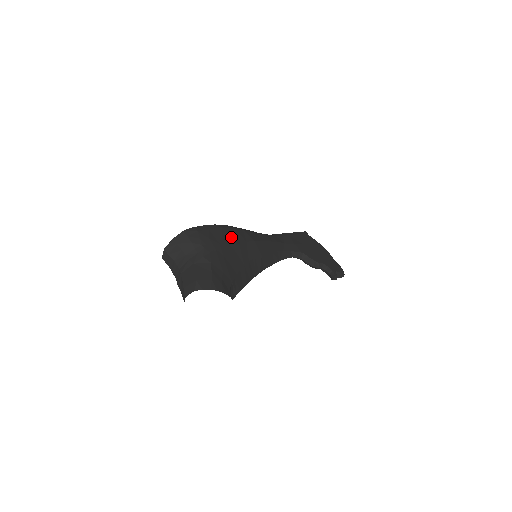
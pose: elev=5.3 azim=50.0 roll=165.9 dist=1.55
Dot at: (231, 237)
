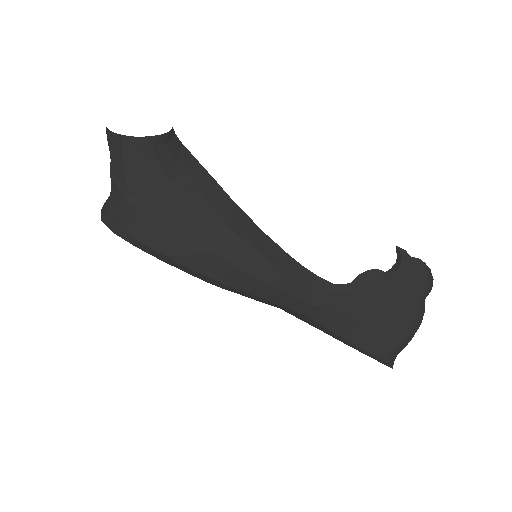
Dot at: occluded
